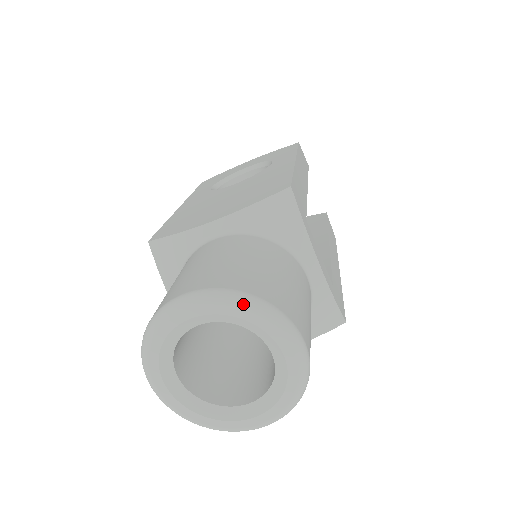
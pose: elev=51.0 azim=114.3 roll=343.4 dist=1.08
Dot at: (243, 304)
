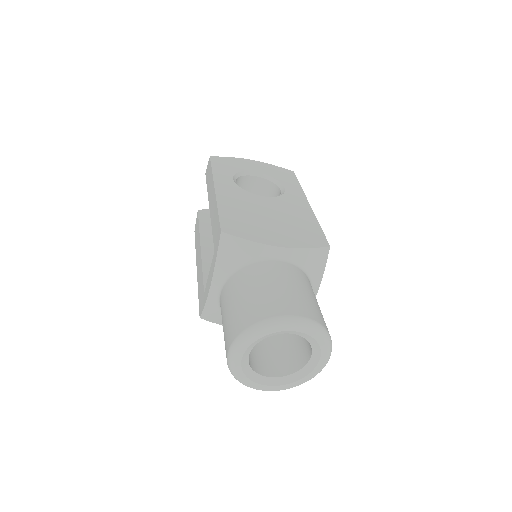
Dot at: (323, 334)
